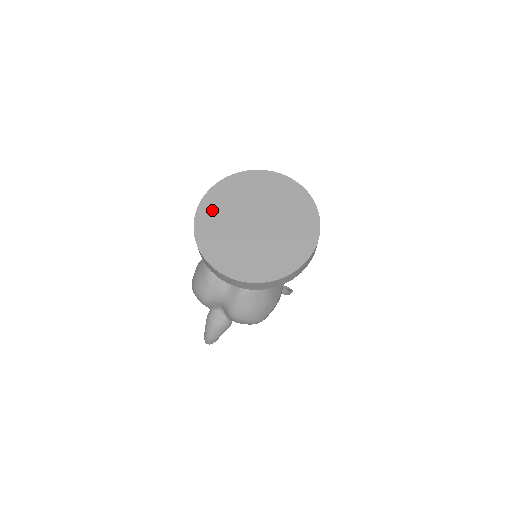
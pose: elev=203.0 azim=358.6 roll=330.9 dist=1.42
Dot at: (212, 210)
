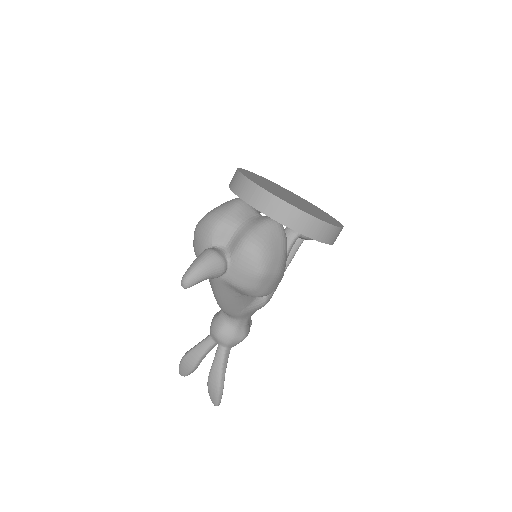
Dot at: (253, 175)
